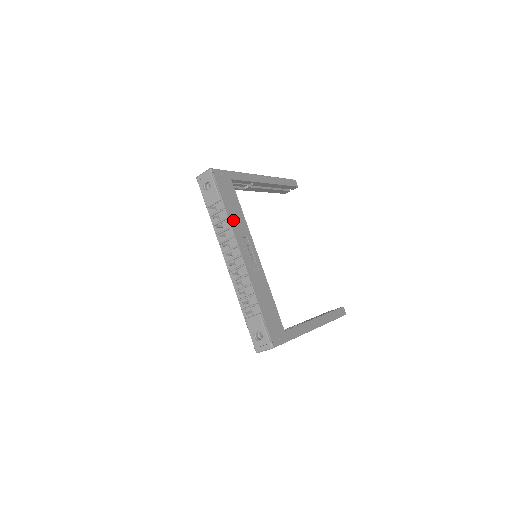
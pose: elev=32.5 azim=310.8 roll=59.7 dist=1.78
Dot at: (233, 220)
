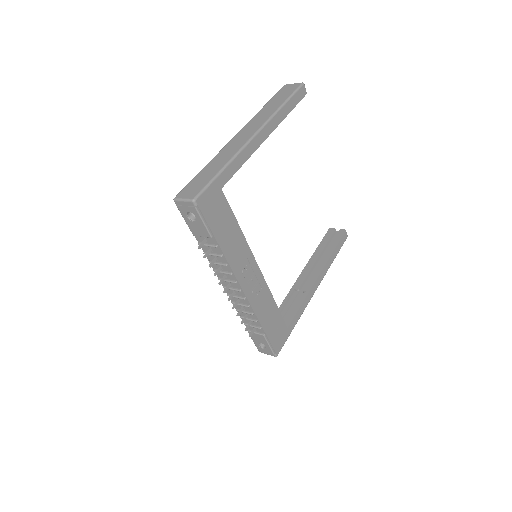
Dot at: (230, 253)
